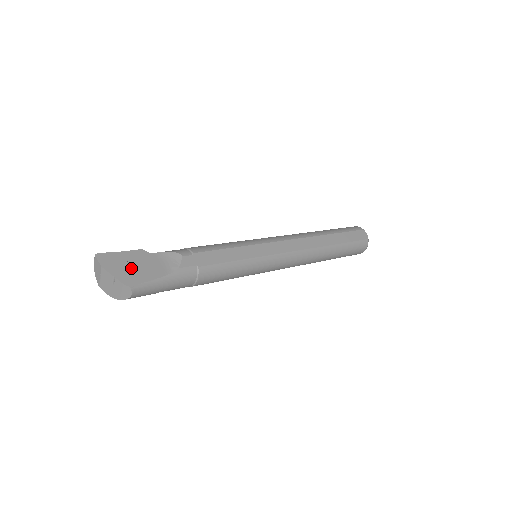
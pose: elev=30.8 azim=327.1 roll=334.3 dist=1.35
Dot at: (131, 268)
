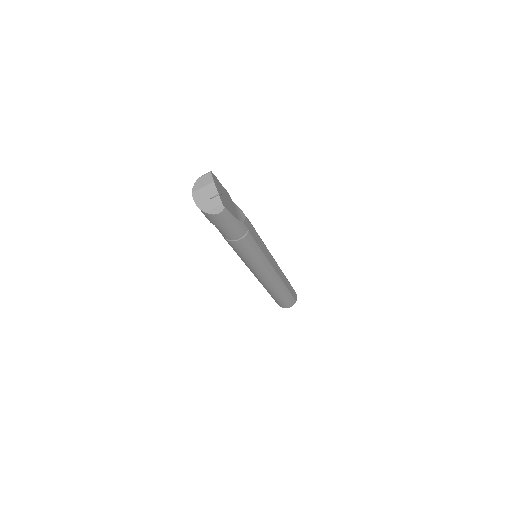
Dot at: (225, 198)
